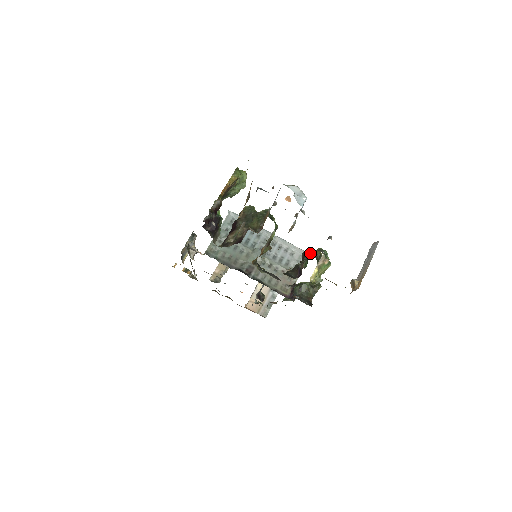
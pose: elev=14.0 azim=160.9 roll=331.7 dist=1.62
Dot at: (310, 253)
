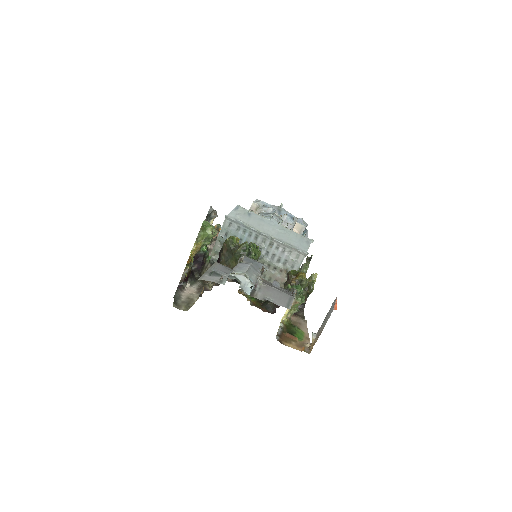
Dot at: (292, 277)
